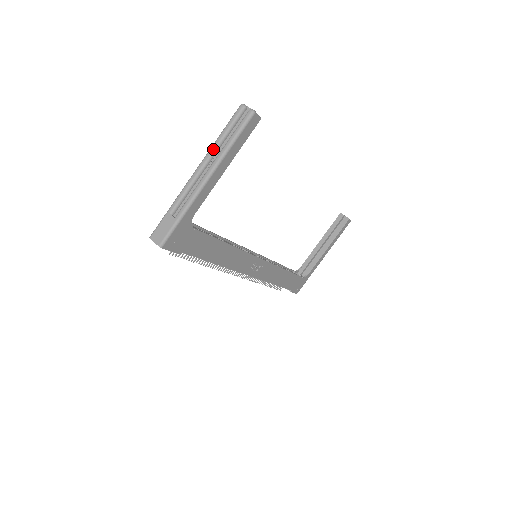
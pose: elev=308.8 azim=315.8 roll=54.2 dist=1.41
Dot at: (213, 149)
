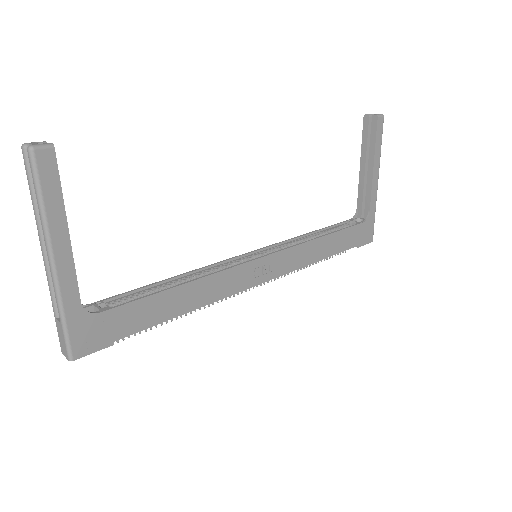
Dot at: (36, 221)
